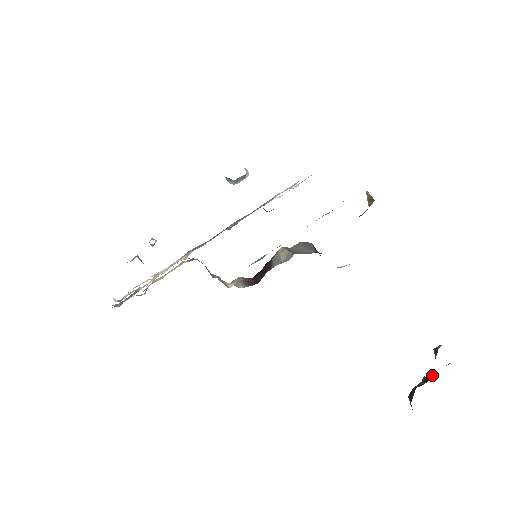
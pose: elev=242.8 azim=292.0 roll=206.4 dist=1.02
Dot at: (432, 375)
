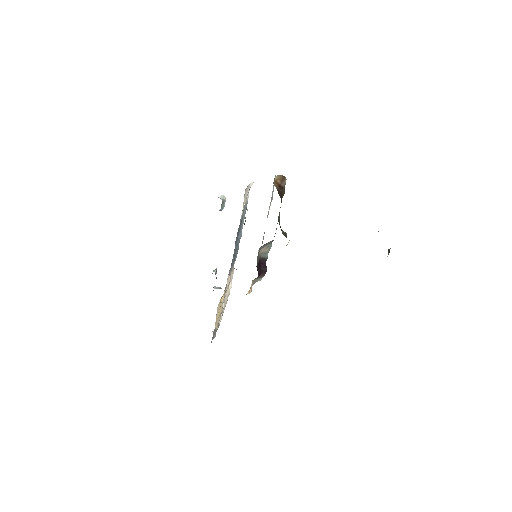
Dot at: occluded
